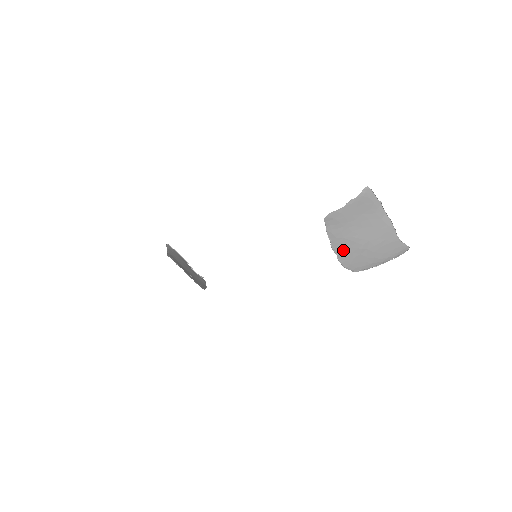
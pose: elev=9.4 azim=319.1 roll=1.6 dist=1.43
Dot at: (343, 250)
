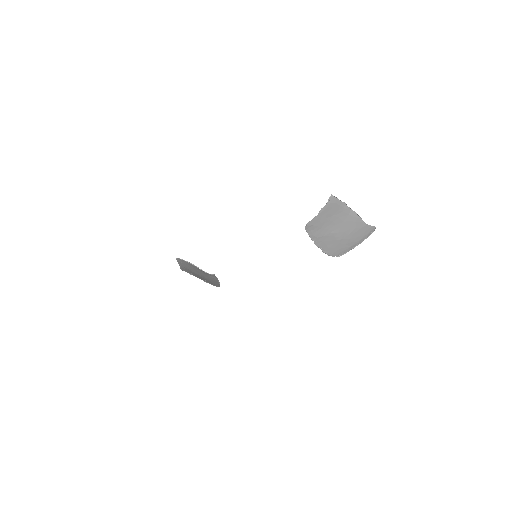
Dot at: (325, 244)
